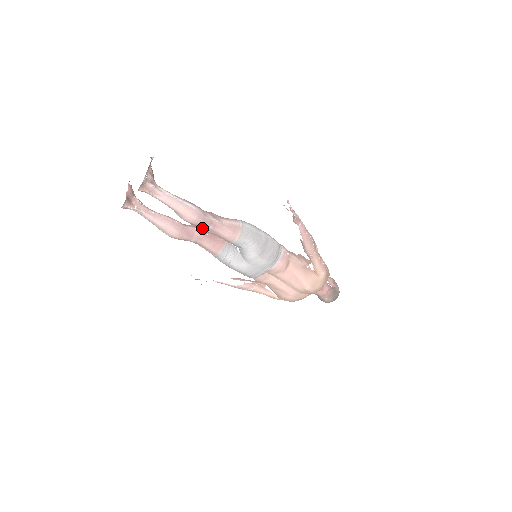
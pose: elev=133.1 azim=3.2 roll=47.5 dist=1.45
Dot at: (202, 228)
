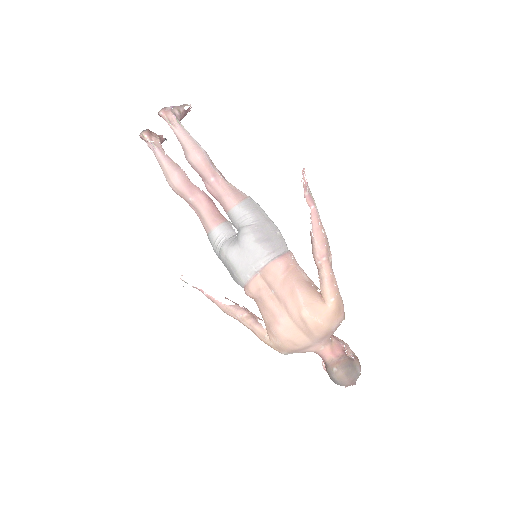
Dot at: (204, 183)
